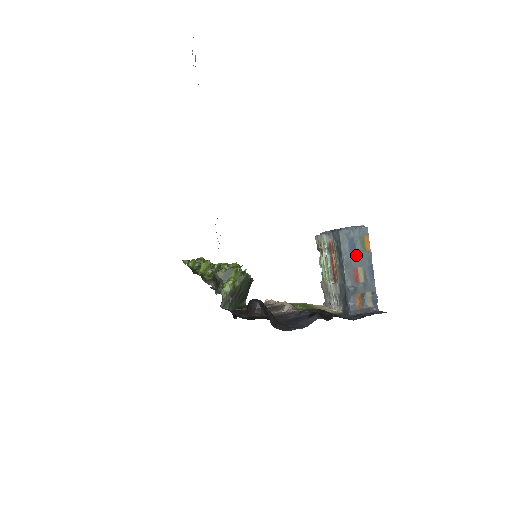
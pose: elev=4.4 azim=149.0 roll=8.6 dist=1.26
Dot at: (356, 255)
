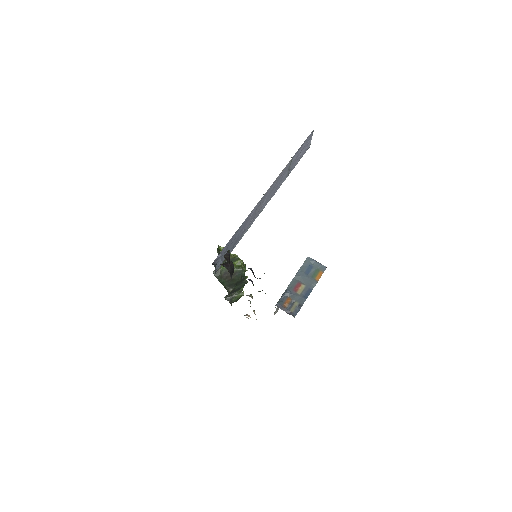
Dot at: (307, 276)
